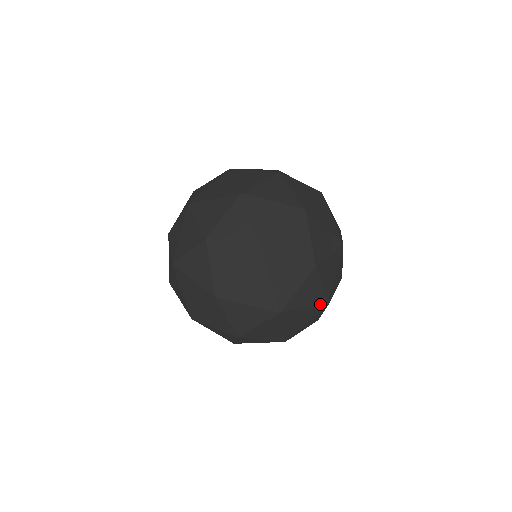
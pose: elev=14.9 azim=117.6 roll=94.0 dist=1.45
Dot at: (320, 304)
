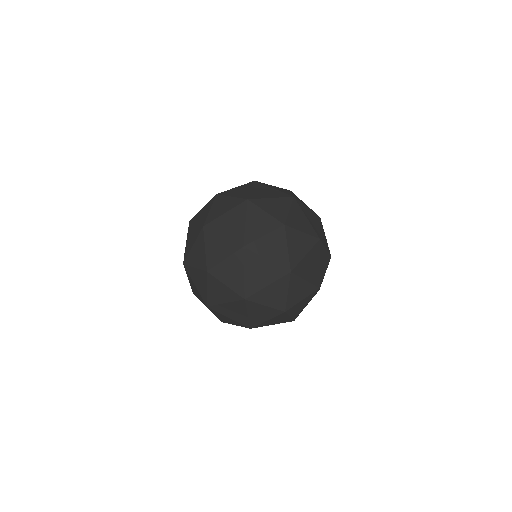
Dot at: occluded
